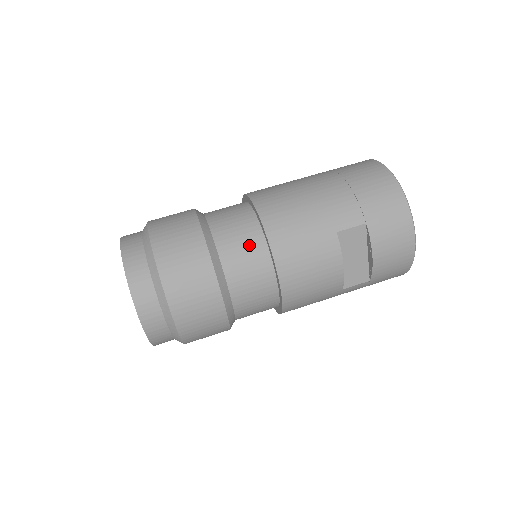
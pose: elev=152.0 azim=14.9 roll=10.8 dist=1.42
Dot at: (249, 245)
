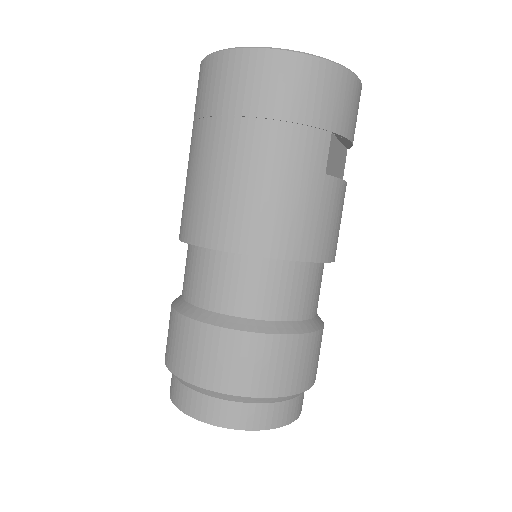
Dot at: (288, 282)
